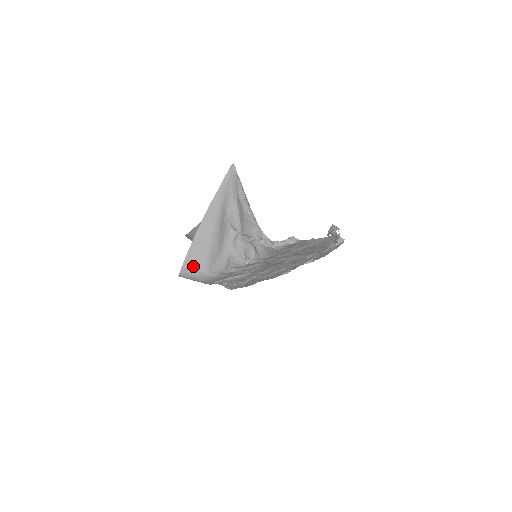
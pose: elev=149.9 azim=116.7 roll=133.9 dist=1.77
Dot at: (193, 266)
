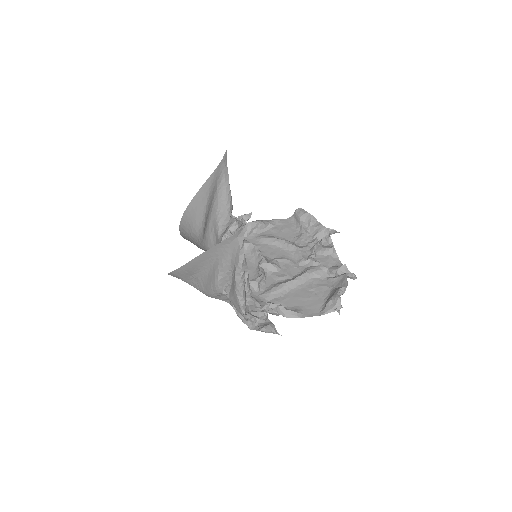
Dot at: (178, 277)
